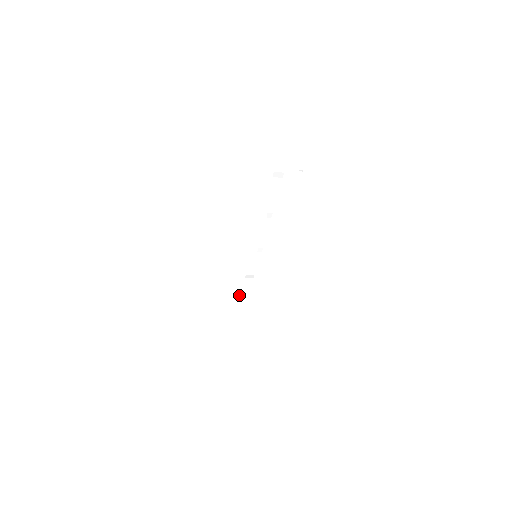
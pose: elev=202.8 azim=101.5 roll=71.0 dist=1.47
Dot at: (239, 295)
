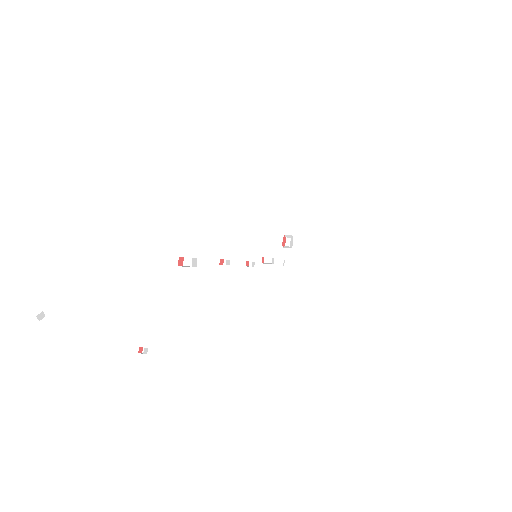
Dot at: (287, 240)
